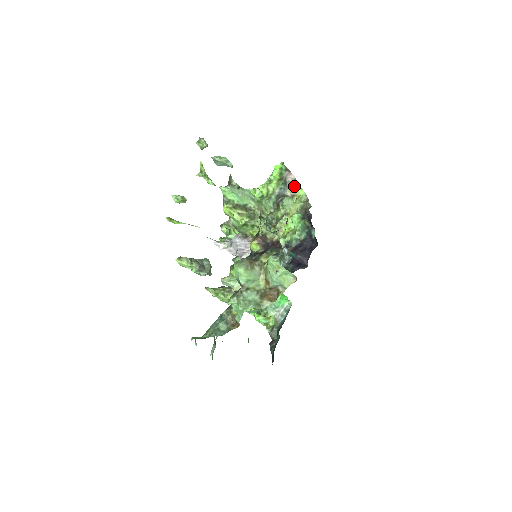
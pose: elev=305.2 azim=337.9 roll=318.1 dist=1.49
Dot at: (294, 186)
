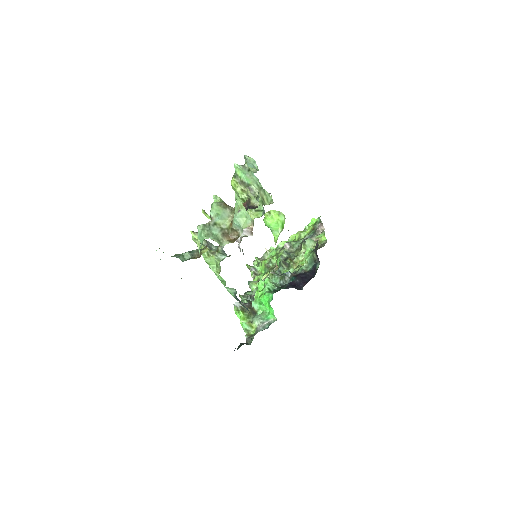
Dot at: (321, 234)
